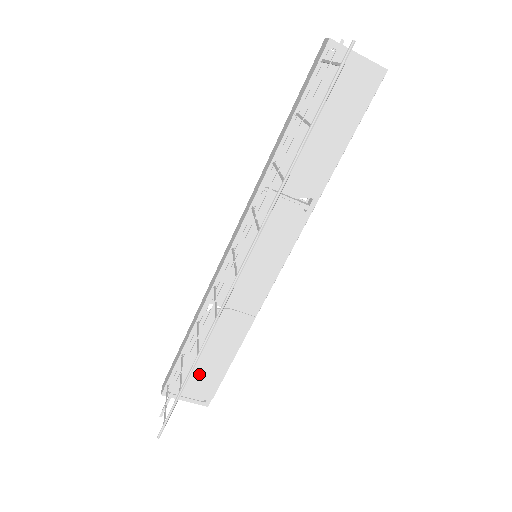
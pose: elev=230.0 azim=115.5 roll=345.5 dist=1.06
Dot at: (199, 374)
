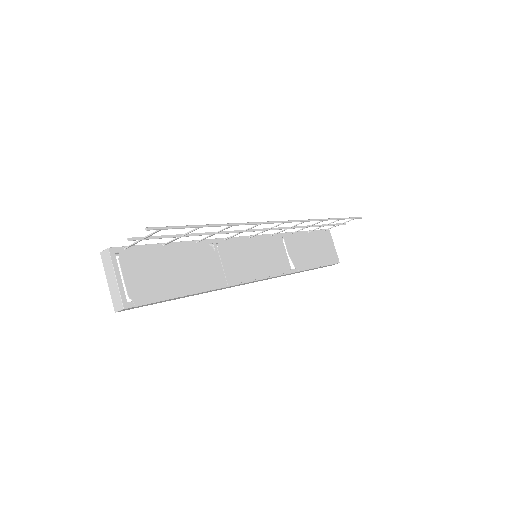
Dot at: (155, 273)
